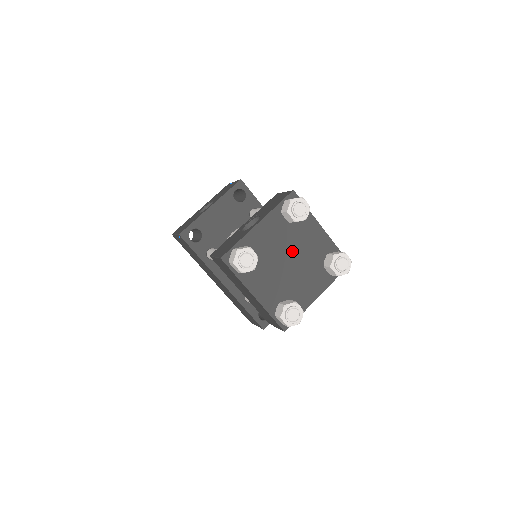
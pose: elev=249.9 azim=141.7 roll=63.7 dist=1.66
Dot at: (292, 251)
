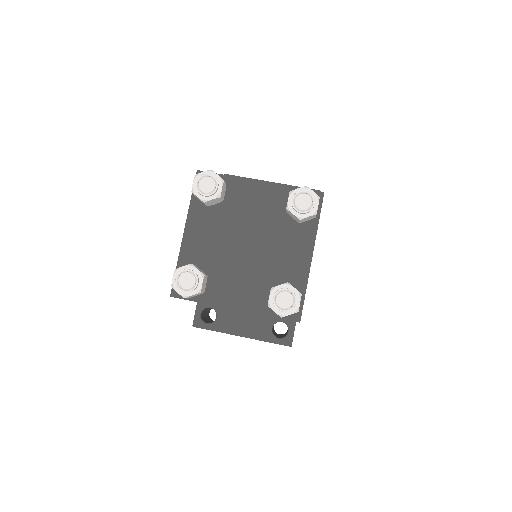
Dot at: (260, 240)
